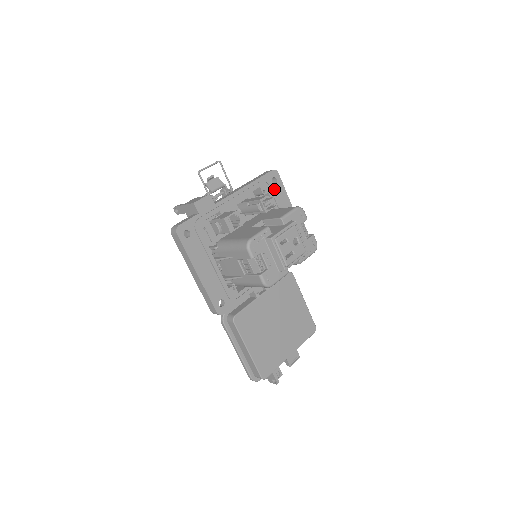
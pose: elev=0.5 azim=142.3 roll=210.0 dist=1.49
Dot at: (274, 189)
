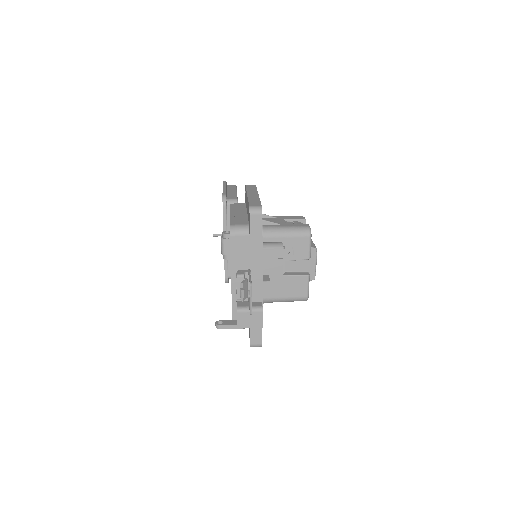
Dot at: occluded
